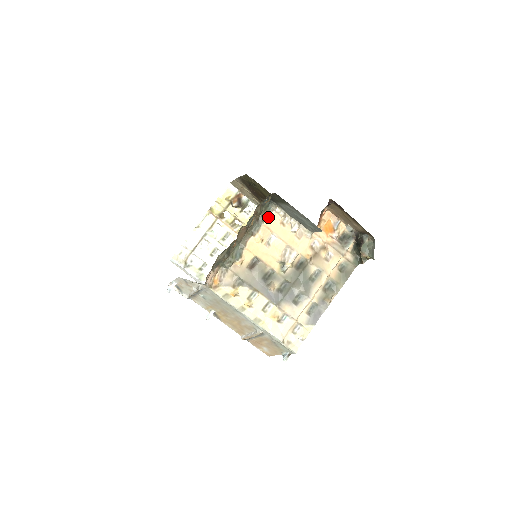
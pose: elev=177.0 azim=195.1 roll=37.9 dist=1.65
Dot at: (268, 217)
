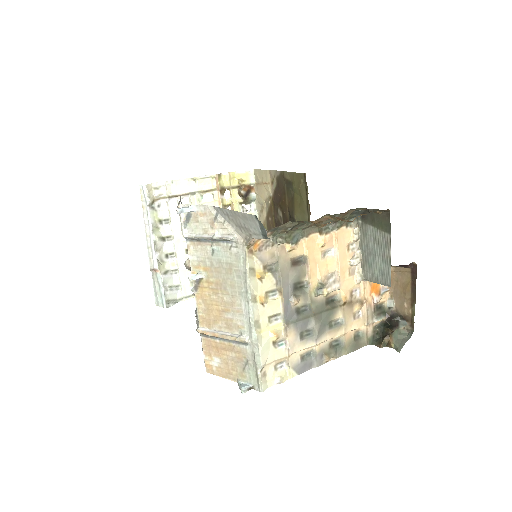
Dot at: (343, 228)
